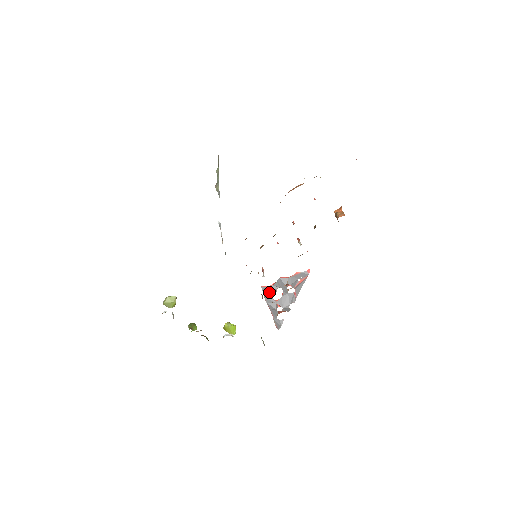
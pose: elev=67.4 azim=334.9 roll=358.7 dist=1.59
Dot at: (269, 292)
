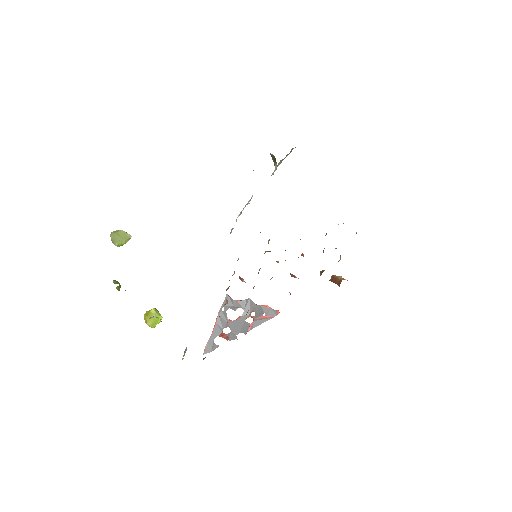
Dot at: (229, 305)
